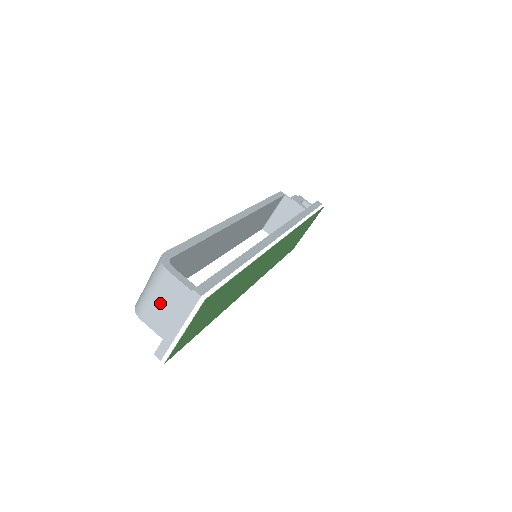
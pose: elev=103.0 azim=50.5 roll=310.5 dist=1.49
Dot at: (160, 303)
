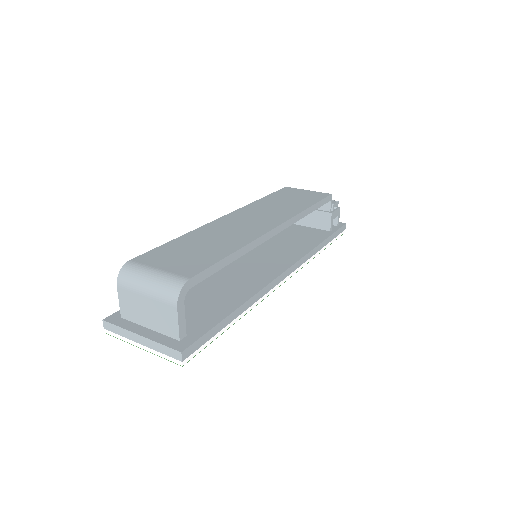
Dot at: (146, 305)
